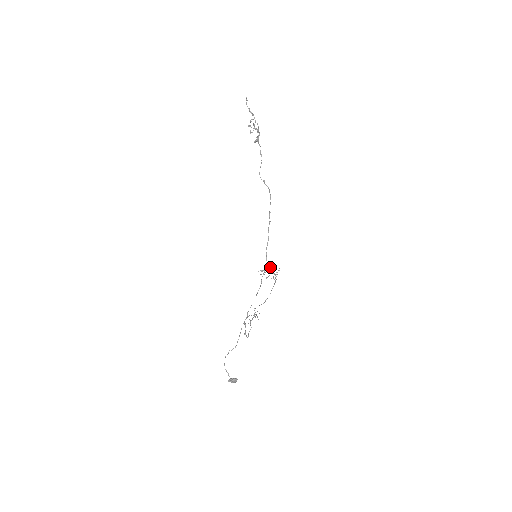
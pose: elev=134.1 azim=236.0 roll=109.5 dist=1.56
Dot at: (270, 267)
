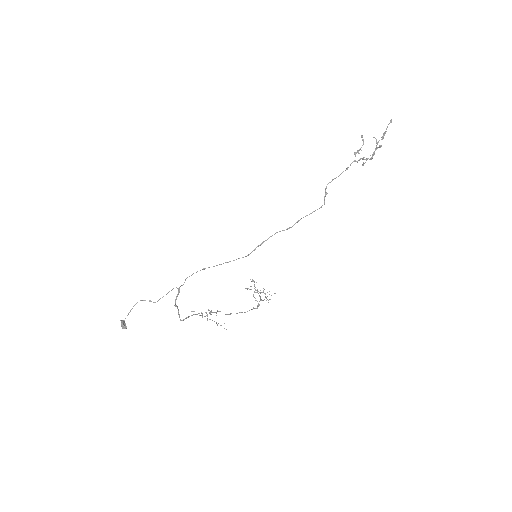
Dot at: occluded
